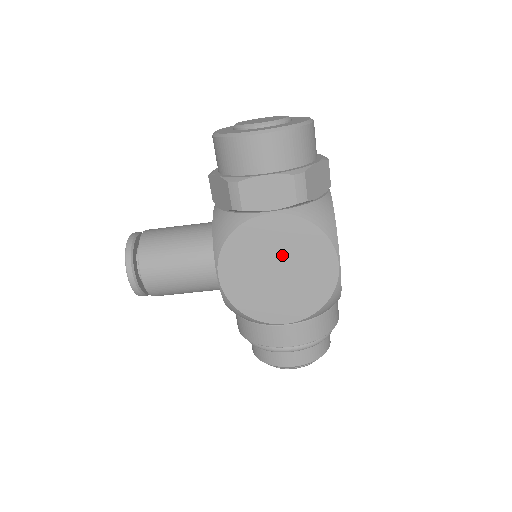
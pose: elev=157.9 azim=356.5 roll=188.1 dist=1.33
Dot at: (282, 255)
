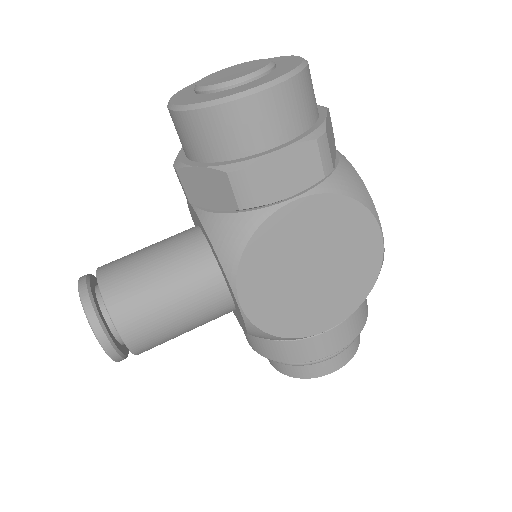
Dot at: (316, 249)
